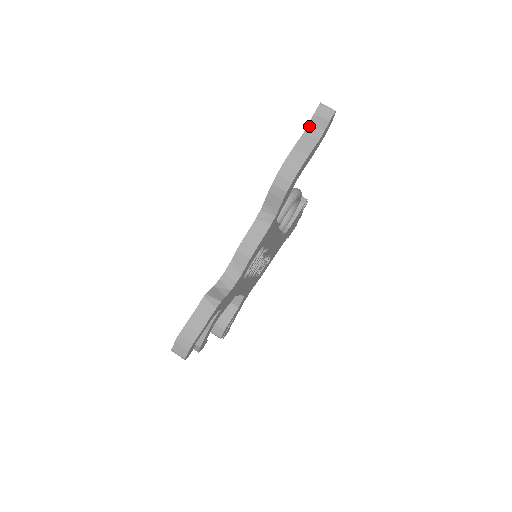
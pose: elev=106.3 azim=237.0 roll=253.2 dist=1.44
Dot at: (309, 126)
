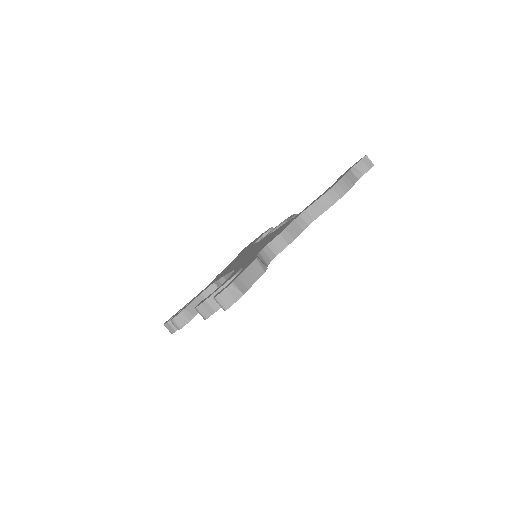
Dot at: (354, 167)
